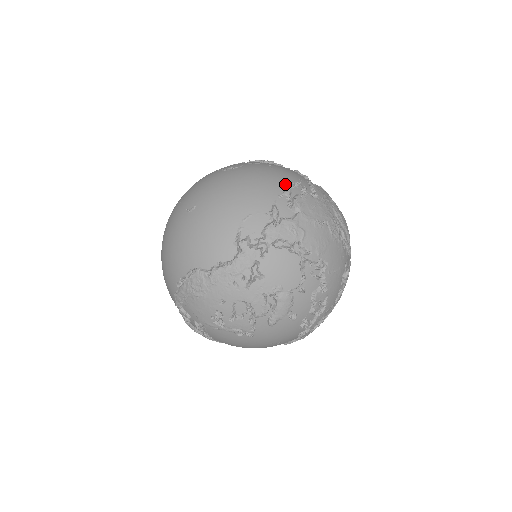
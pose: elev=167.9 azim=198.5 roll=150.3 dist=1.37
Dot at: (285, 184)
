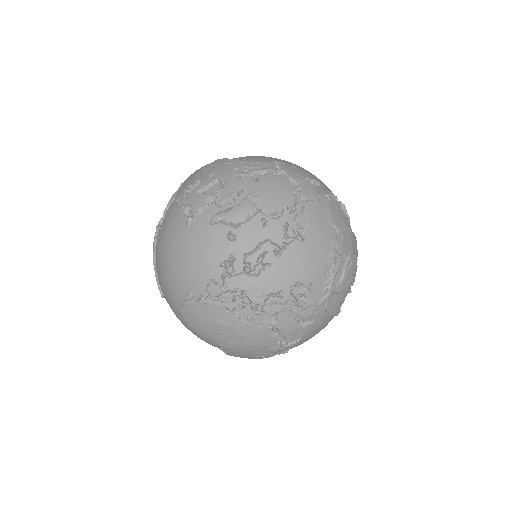
Dot at: occluded
